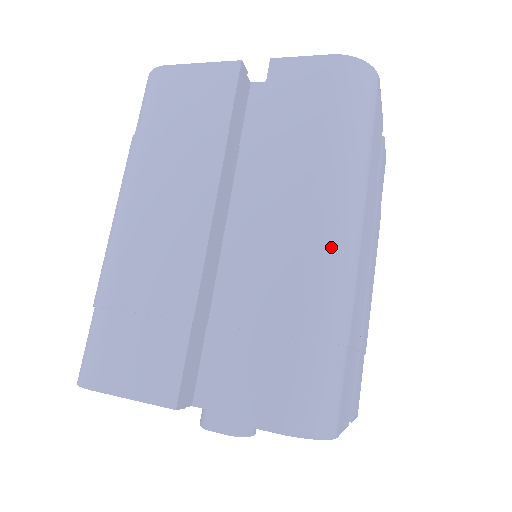
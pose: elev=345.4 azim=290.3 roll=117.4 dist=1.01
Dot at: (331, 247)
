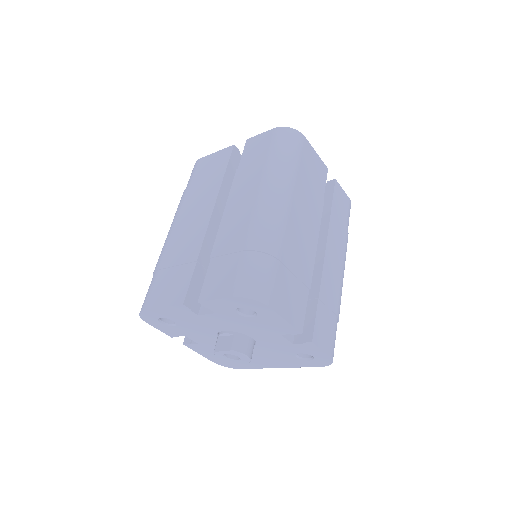
Dot at: (265, 208)
